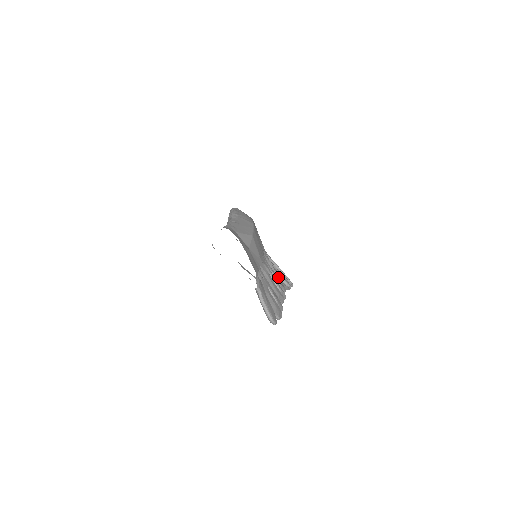
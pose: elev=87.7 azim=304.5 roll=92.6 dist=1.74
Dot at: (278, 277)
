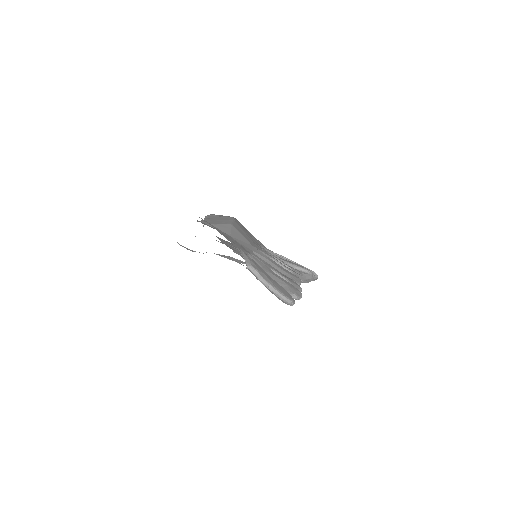
Dot at: occluded
